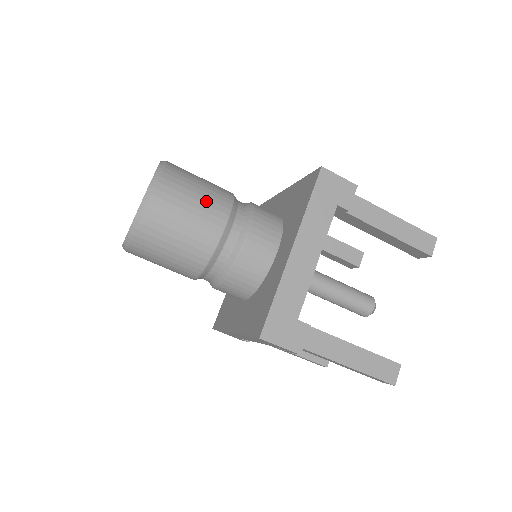
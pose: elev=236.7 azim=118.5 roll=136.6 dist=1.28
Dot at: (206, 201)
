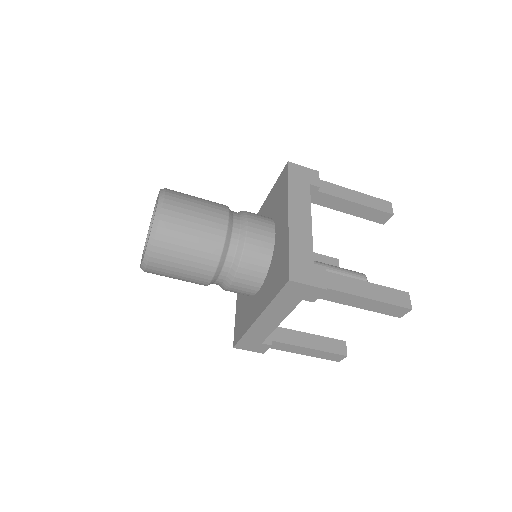
Dot at: (207, 205)
